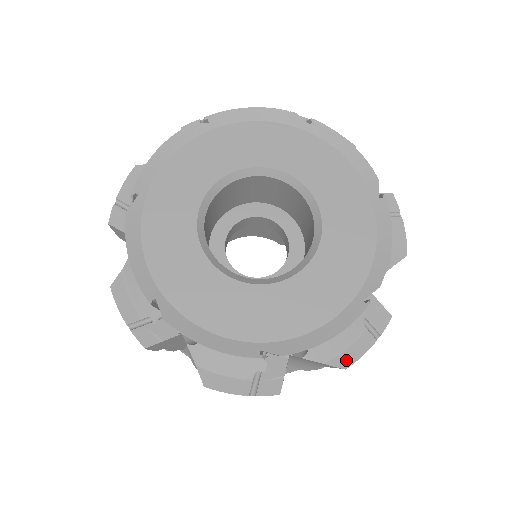
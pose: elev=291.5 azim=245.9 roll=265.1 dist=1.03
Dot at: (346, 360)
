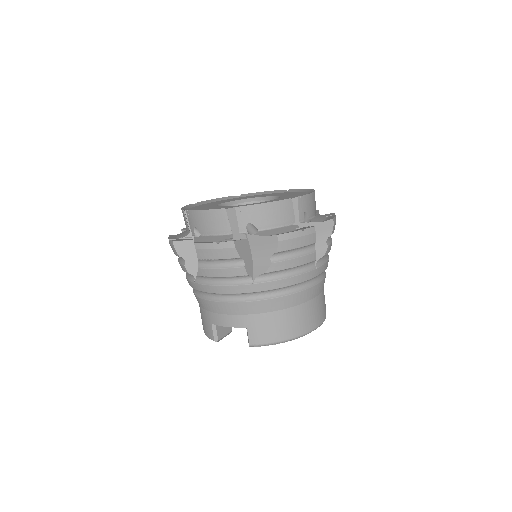
Dot at: (330, 219)
